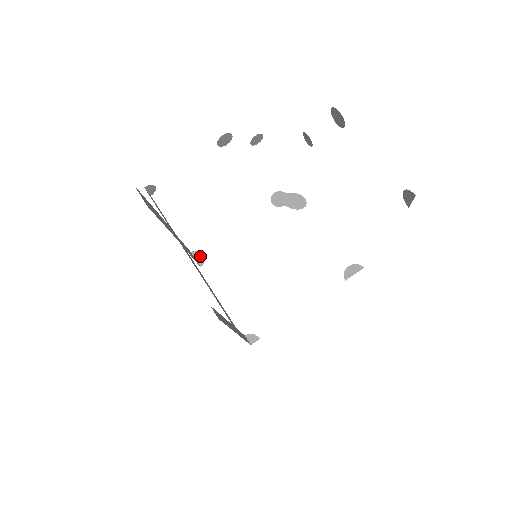
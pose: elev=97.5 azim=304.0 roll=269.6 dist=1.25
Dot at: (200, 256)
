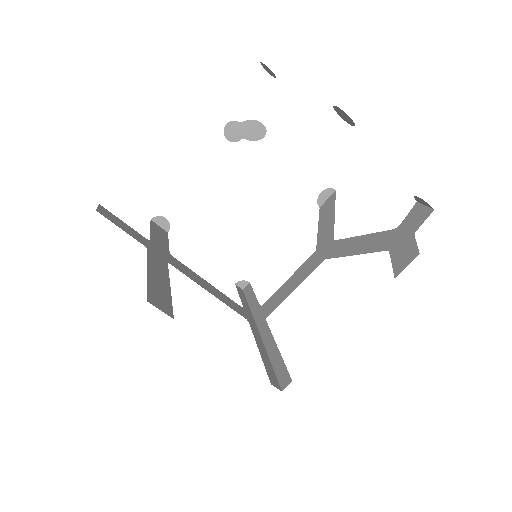
Dot at: (163, 221)
